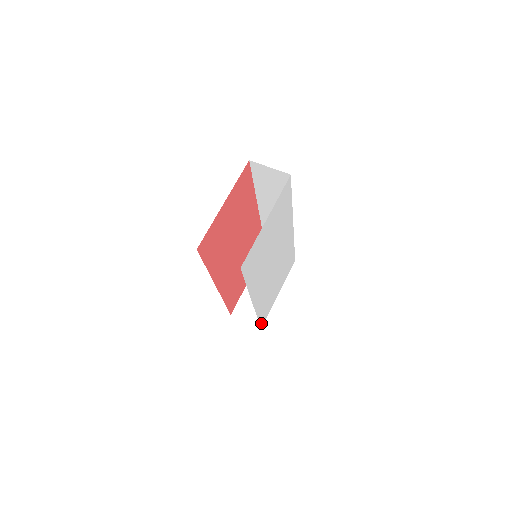
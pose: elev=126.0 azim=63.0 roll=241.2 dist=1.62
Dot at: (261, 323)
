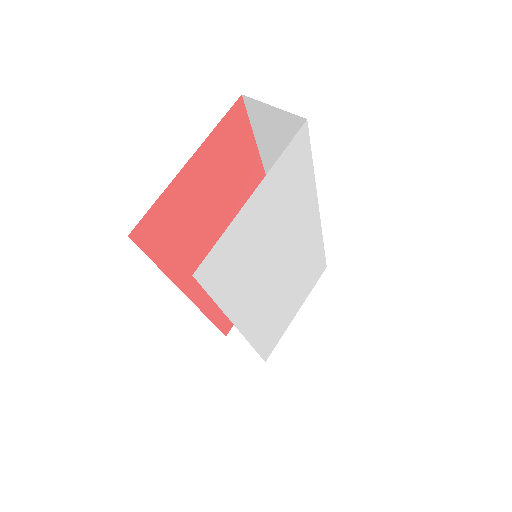
Dot at: (264, 354)
